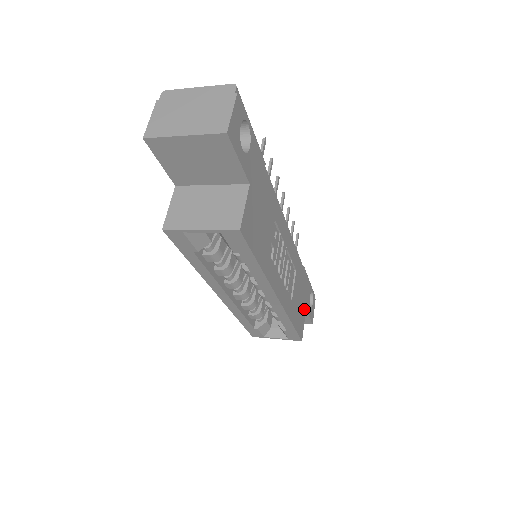
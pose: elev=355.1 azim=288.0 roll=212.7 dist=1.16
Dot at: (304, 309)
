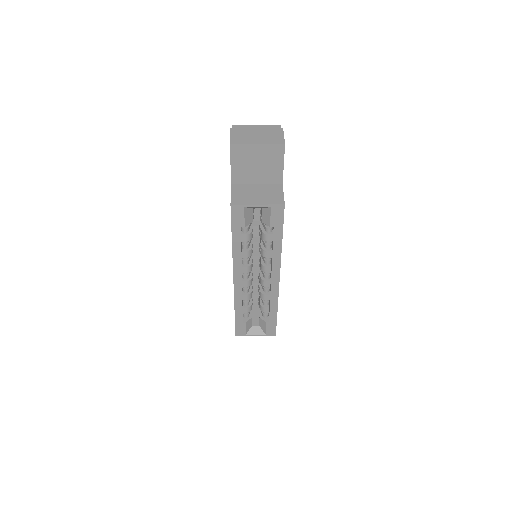
Dot at: occluded
